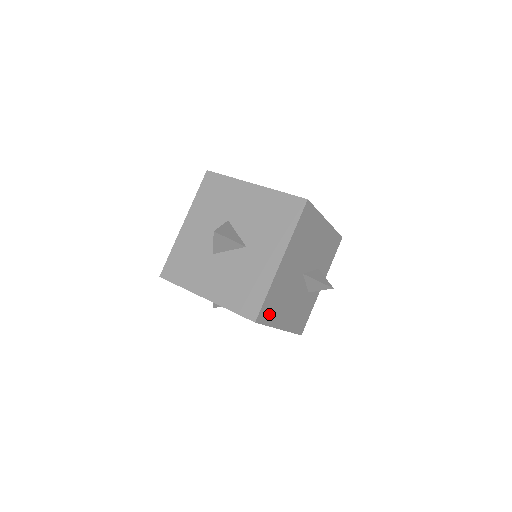
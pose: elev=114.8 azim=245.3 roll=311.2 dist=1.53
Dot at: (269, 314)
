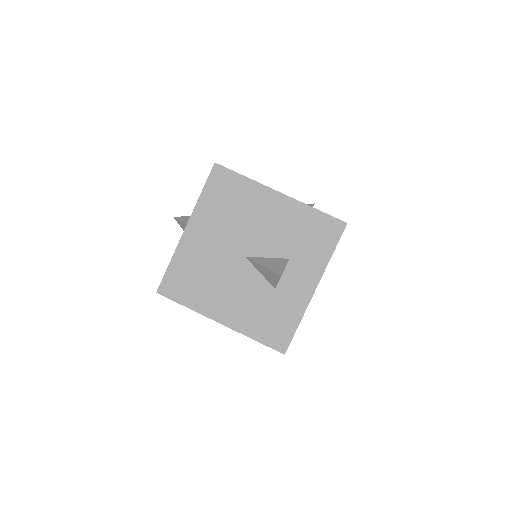
Dot at: (183, 291)
